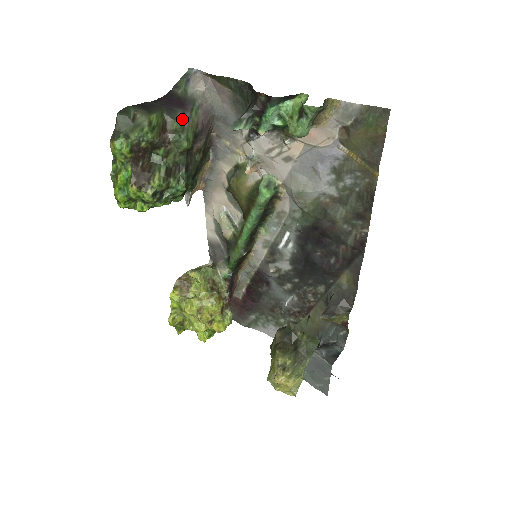
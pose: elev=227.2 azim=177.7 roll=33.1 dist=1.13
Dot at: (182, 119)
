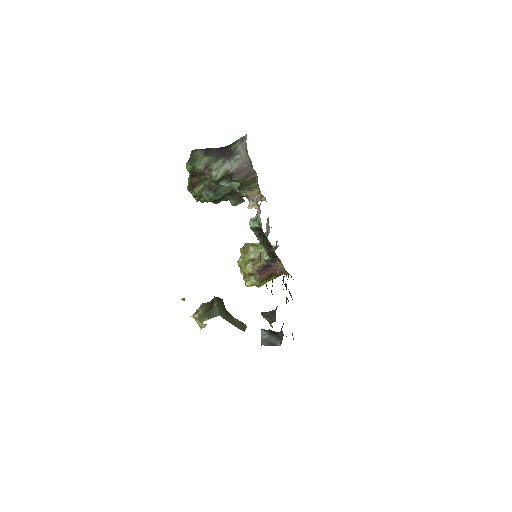
Dot at: (221, 164)
